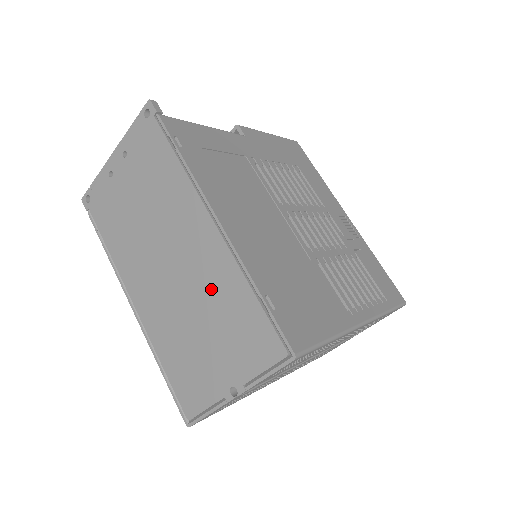
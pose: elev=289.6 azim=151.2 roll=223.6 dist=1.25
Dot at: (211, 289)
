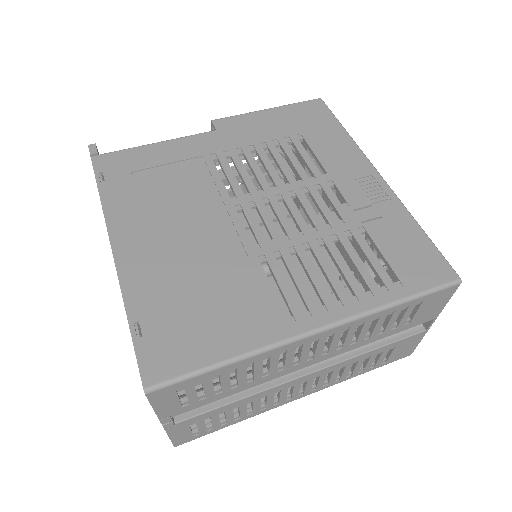
Dot at: occluded
